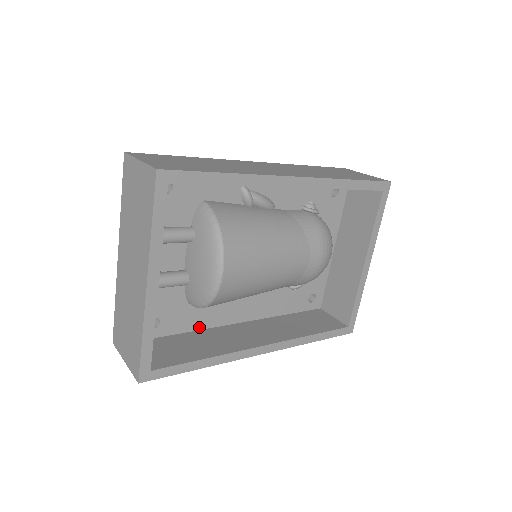
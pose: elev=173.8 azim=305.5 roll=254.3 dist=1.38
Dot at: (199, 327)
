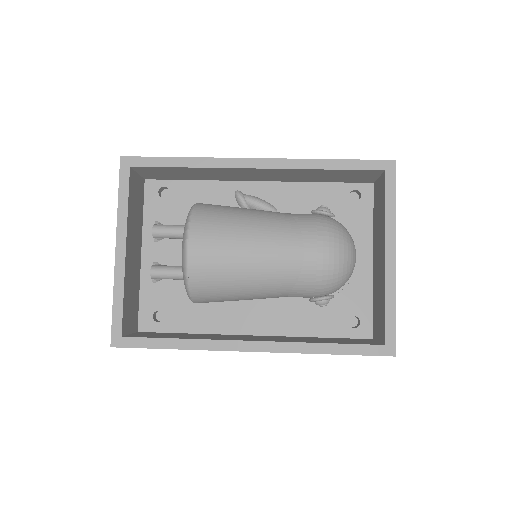
Dot at: (206, 331)
